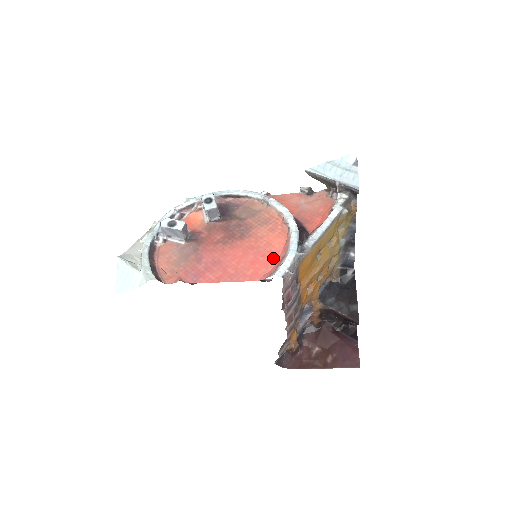
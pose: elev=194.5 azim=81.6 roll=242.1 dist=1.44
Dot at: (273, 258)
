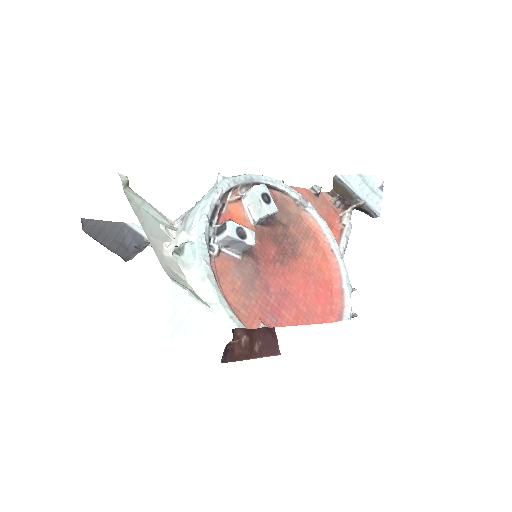
Dot at: (330, 290)
